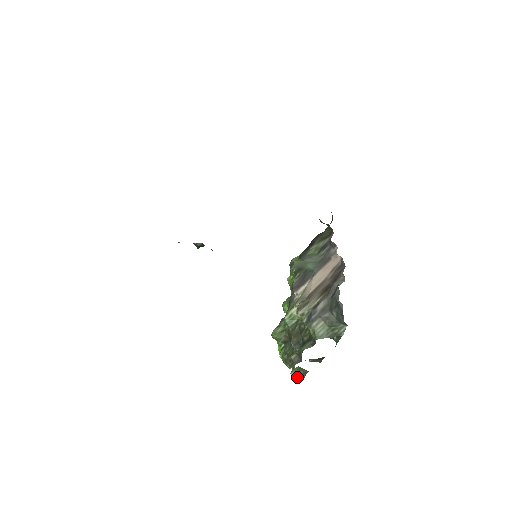
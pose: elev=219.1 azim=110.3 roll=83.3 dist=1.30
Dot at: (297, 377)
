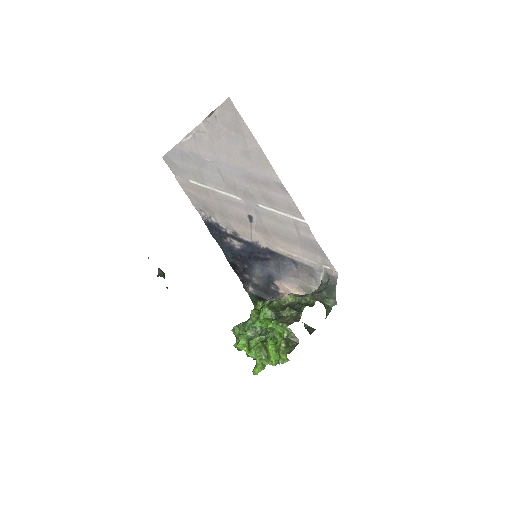
Dot at: (286, 348)
